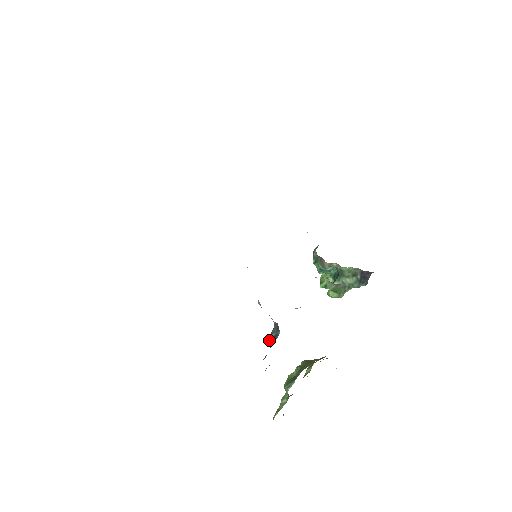
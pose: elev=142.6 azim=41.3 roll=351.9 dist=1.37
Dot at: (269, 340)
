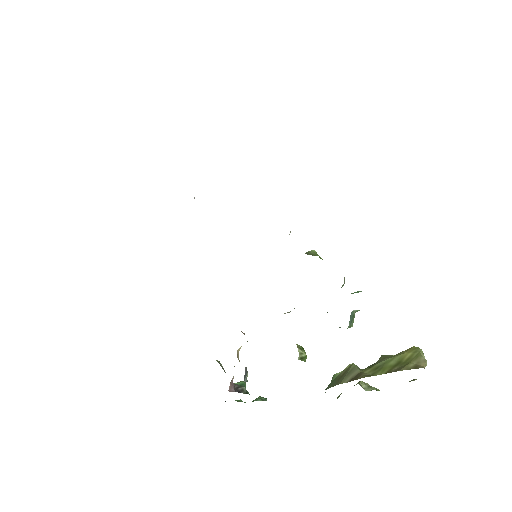
Dot at: occluded
